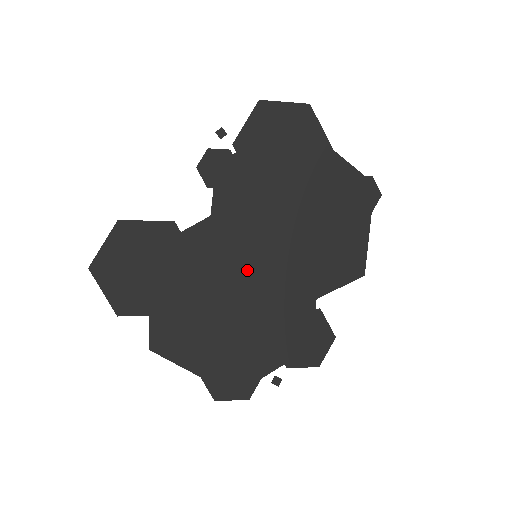
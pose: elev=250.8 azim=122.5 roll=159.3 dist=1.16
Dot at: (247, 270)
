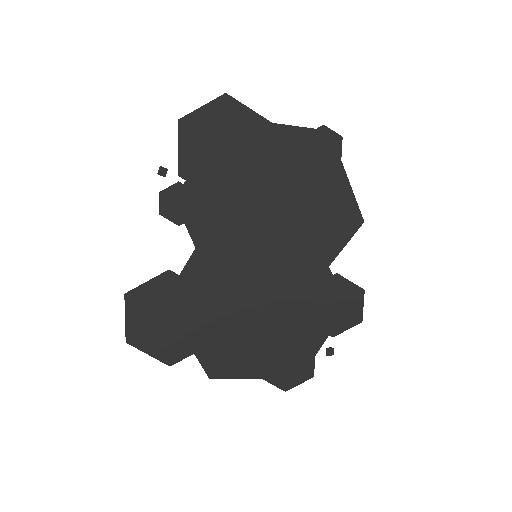
Dot at: (253, 276)
